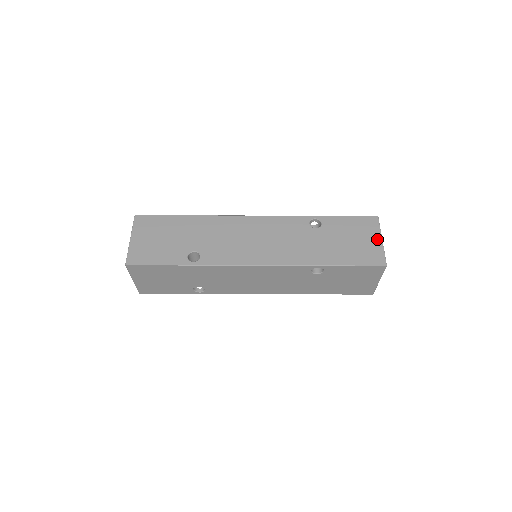
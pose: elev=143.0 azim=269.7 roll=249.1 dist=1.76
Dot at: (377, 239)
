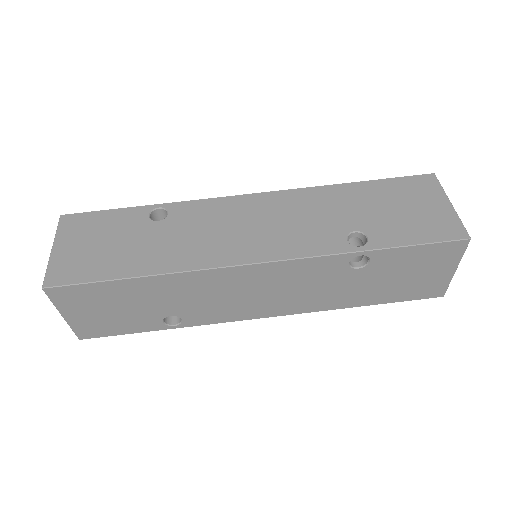
Dot at: (449, 271)
